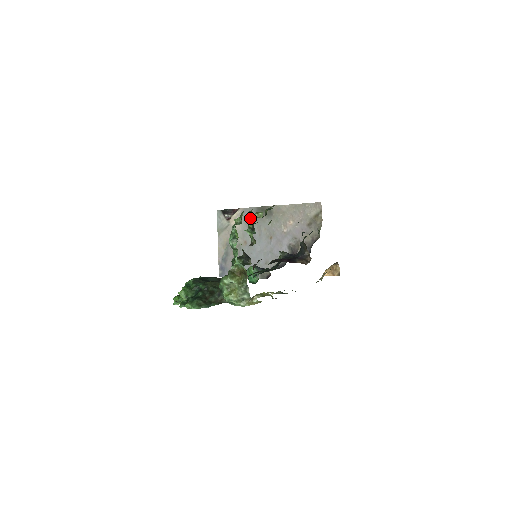
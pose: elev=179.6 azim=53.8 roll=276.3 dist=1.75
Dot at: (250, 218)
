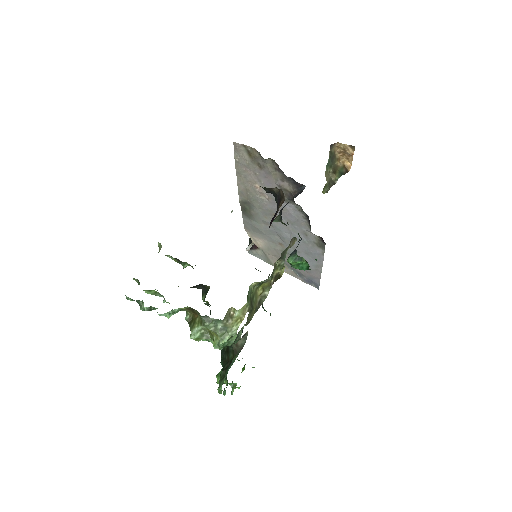
Dot at: occluded
